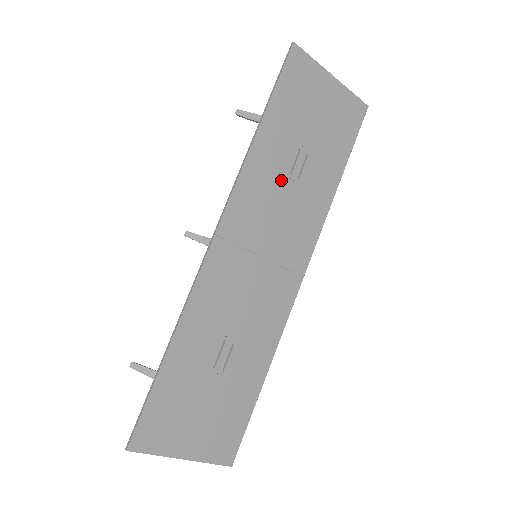
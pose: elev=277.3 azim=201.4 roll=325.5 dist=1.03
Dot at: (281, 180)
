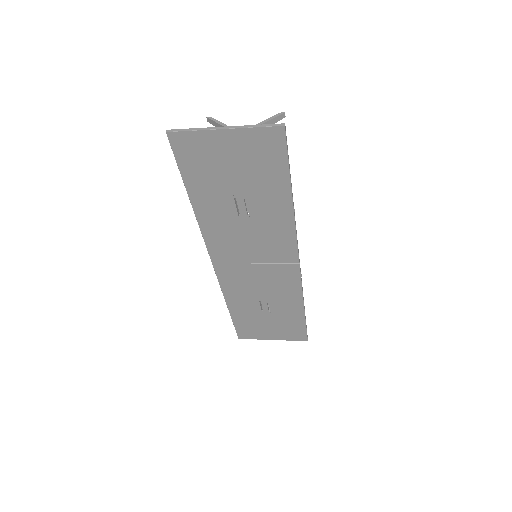
Dot at: (234, 222)
